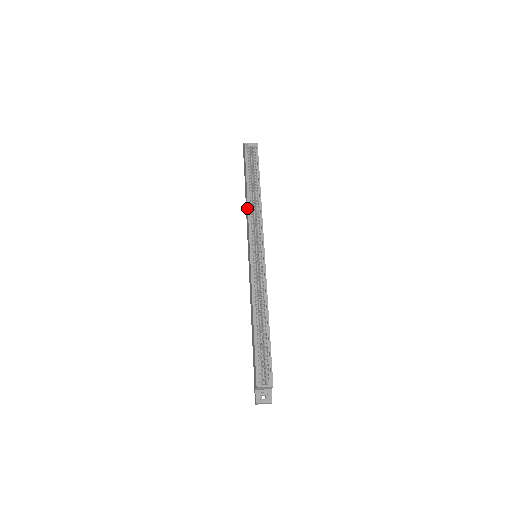
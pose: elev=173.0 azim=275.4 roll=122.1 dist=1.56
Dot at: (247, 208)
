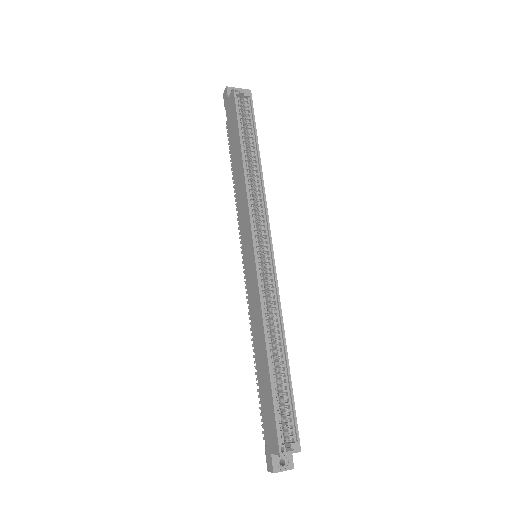
Dot at: (243, 186)
